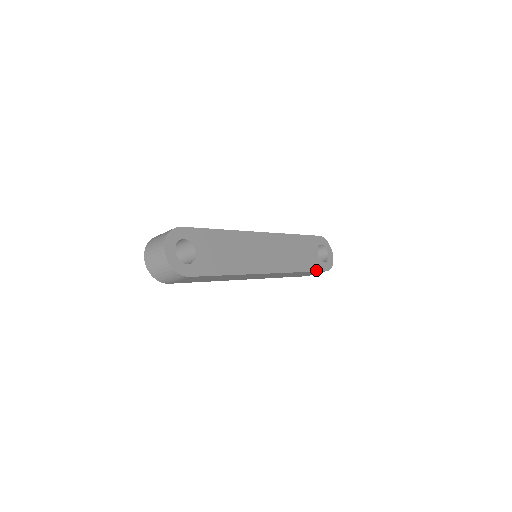
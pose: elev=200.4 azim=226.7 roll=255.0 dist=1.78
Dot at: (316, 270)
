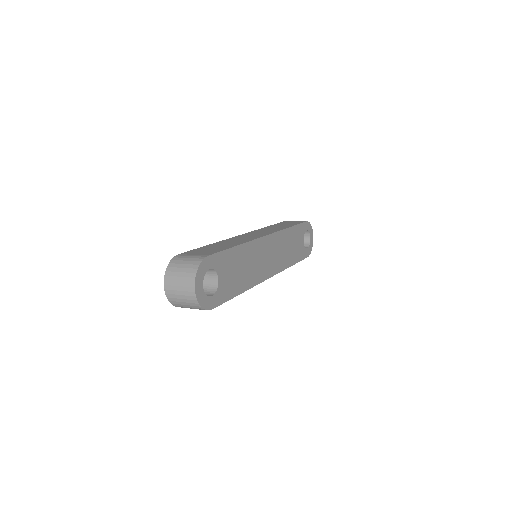
Dot at: (301, 259)
